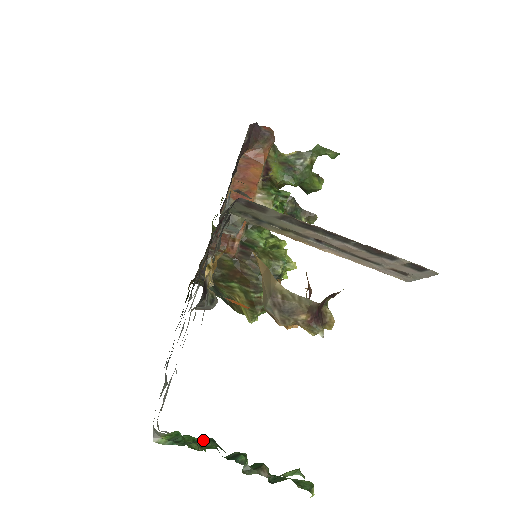
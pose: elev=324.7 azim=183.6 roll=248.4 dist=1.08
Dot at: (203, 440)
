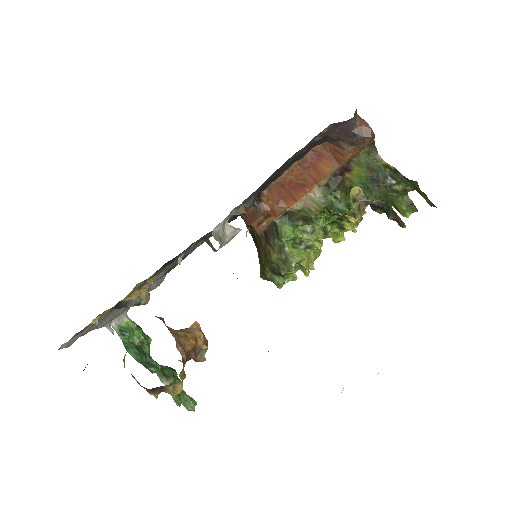
Dot at: (130, 349)
